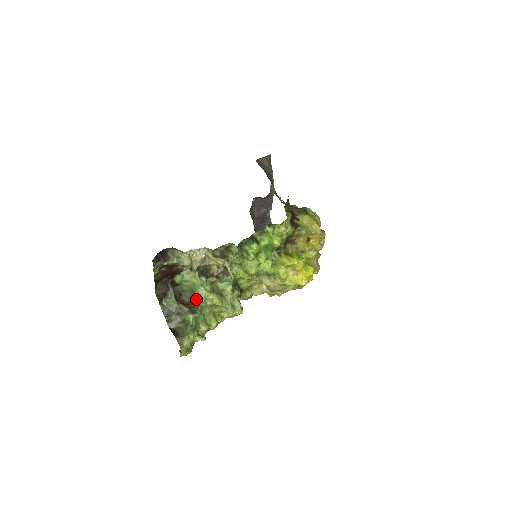
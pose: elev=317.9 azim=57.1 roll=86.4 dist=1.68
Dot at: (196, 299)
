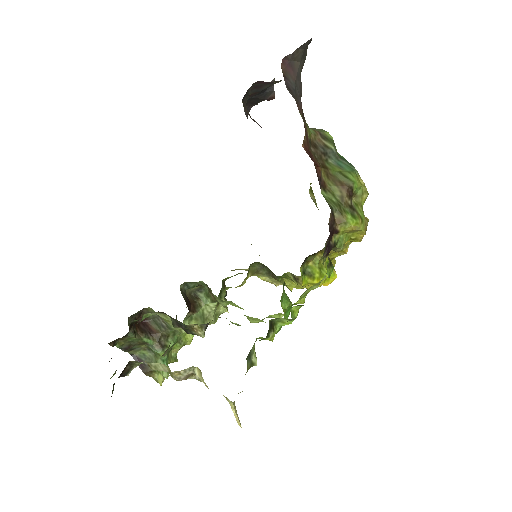
Dot at: (166, 325)
